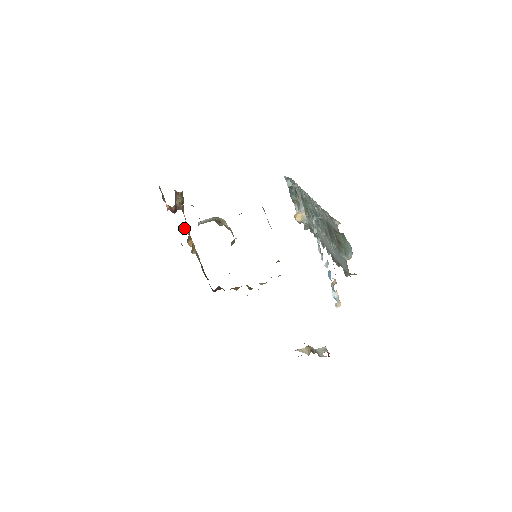
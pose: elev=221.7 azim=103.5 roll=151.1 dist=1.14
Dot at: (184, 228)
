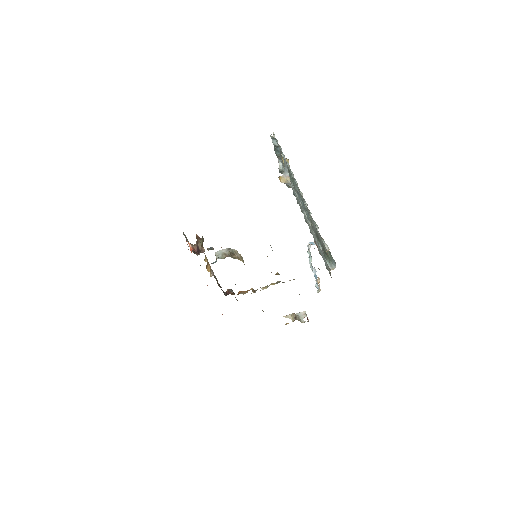
Dot at: occluded
